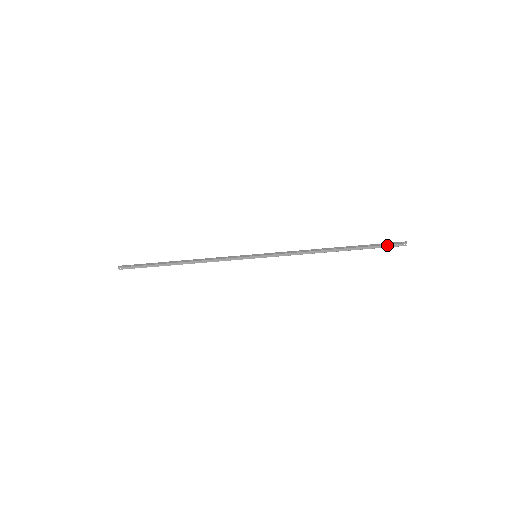
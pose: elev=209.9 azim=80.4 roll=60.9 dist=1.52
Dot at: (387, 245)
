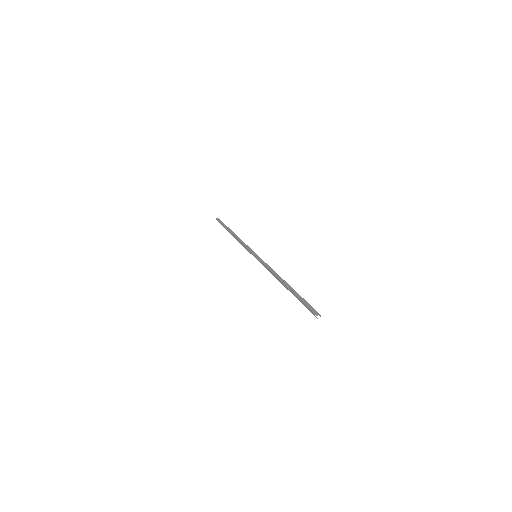
Dot at: (307, 306)
